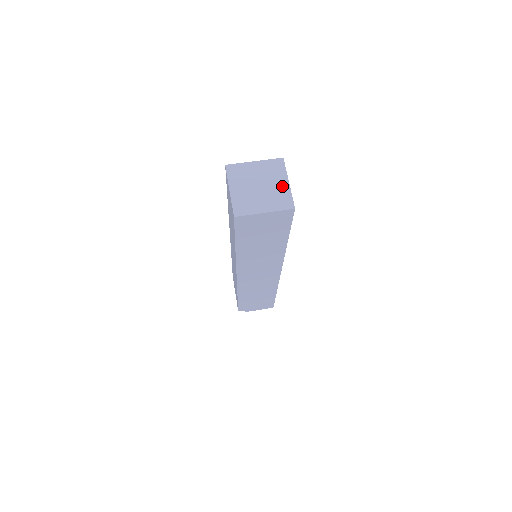
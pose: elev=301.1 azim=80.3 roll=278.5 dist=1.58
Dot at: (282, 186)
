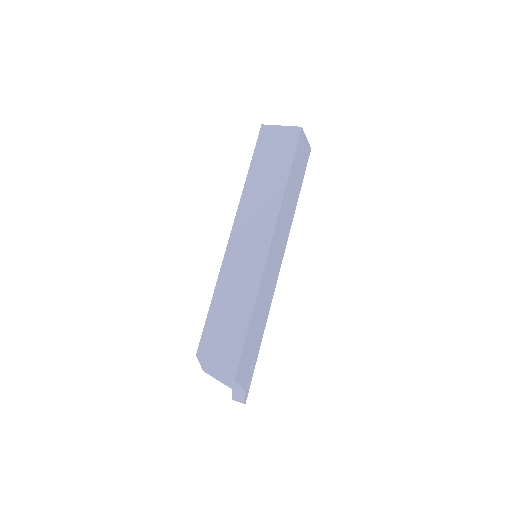
Dot at: occluded
